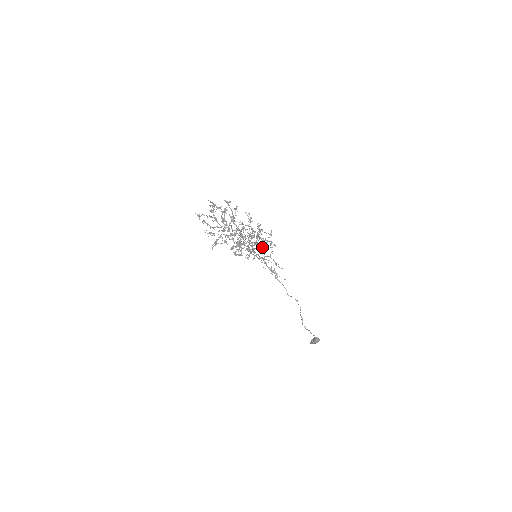
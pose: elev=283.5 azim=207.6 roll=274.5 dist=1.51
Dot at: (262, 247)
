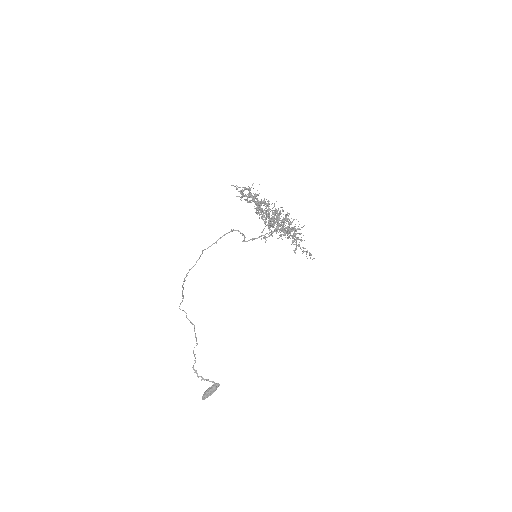
Dot at: occluded
